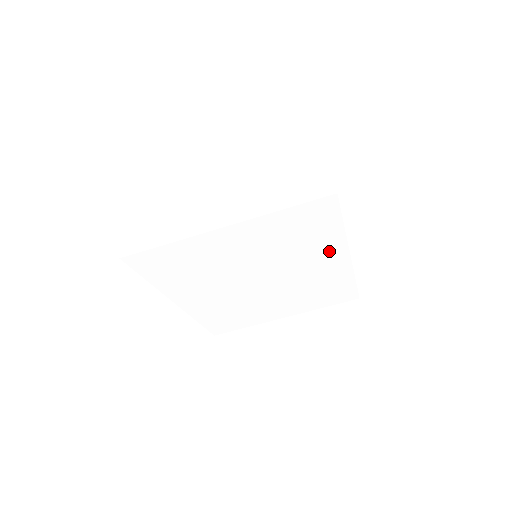
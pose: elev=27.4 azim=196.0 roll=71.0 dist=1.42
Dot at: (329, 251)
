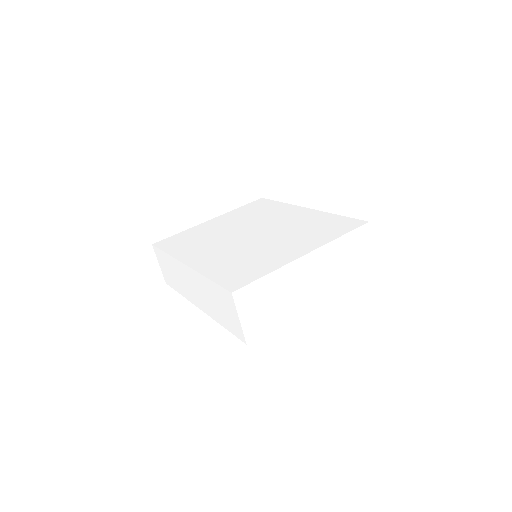
Dot at: occluded
